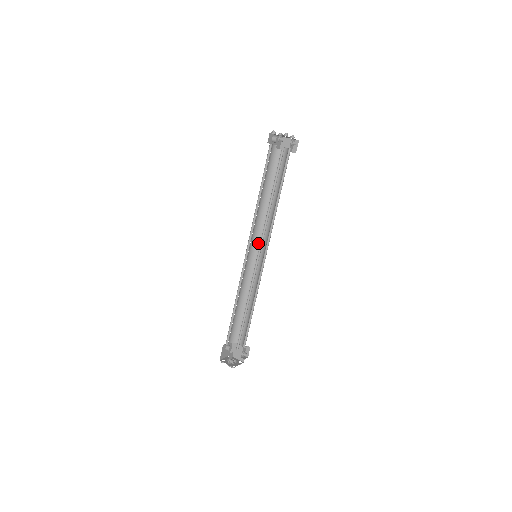
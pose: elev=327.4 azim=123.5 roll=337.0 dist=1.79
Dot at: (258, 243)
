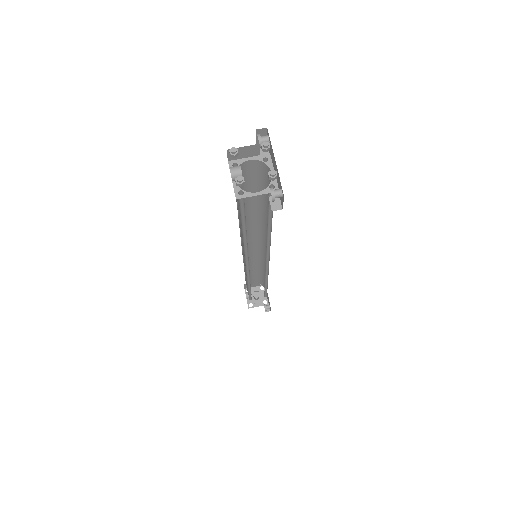
Dot at: (247, 242)
